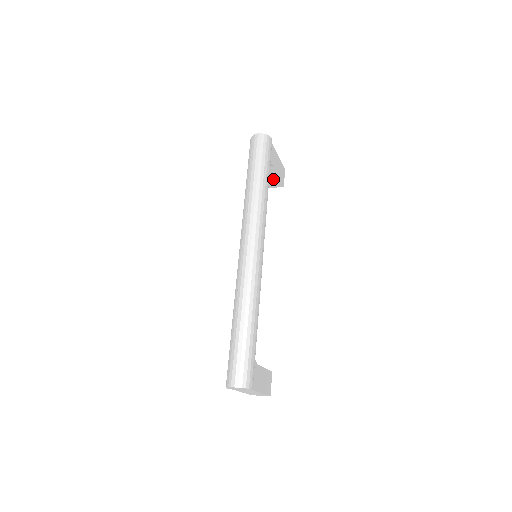
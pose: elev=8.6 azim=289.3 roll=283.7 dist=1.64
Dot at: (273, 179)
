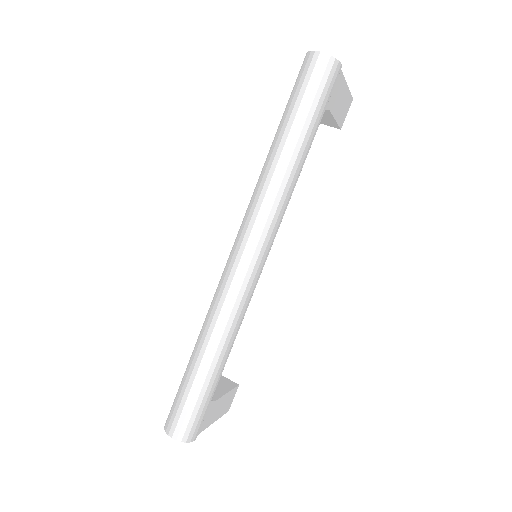
Dot at: (326, 119)
